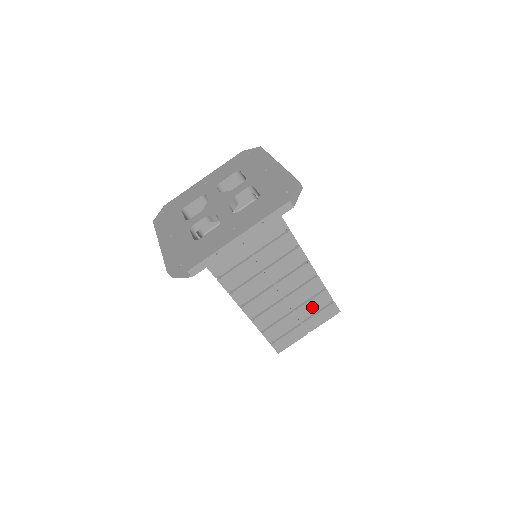
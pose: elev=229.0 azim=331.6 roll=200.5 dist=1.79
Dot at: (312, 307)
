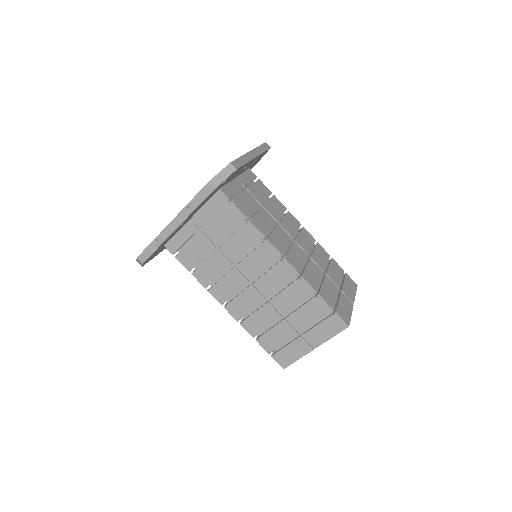
Dot at: (307, 316)
